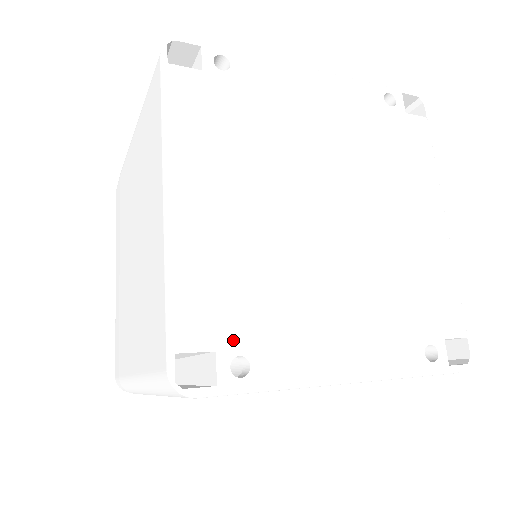
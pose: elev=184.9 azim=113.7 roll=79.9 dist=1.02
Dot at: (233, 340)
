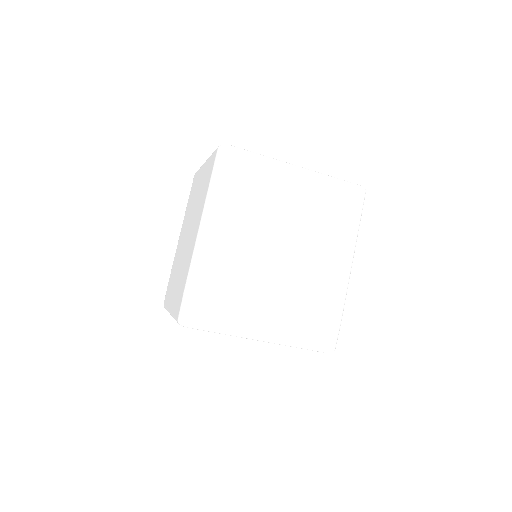
Dot at: occluded
